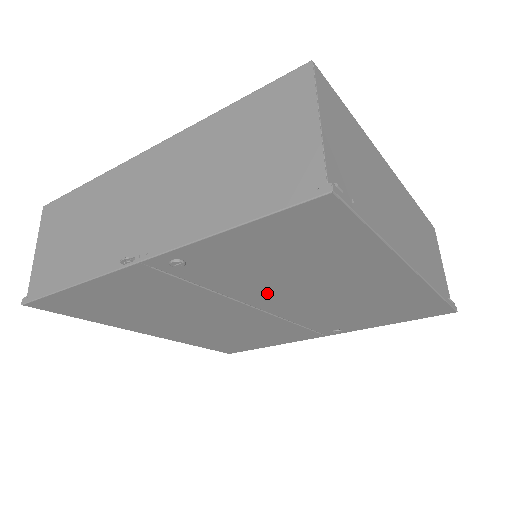
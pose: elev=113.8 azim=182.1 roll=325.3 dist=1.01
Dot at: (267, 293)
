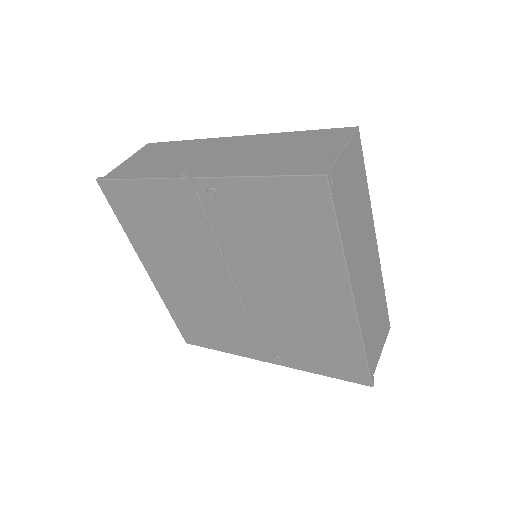
Dot at: (250, 266)
